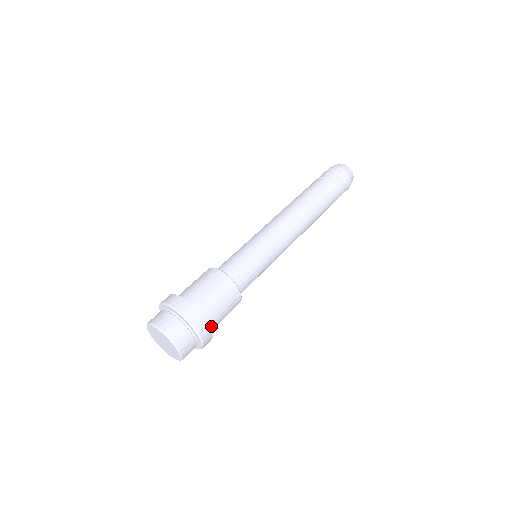
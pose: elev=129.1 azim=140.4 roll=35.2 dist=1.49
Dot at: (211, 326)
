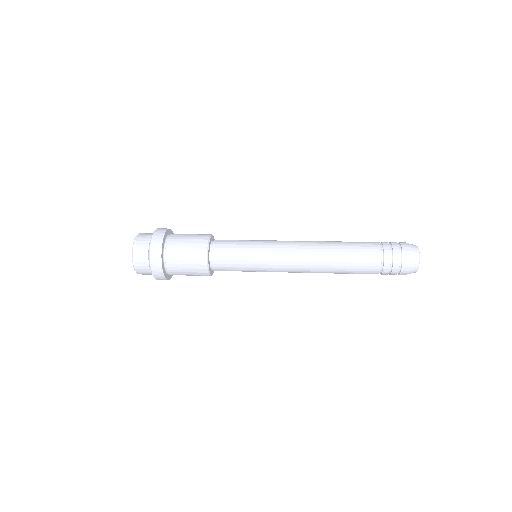
Dot at: (168, 266)
